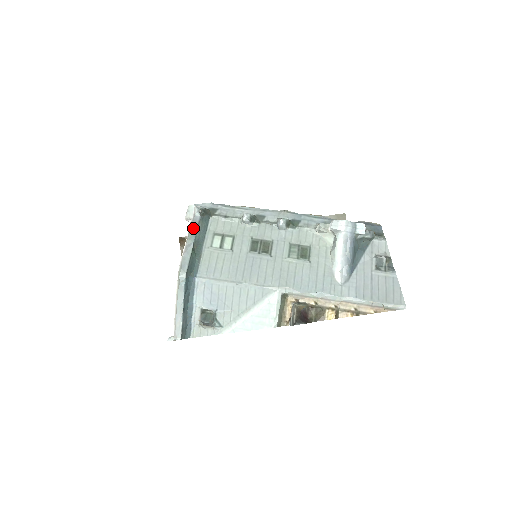
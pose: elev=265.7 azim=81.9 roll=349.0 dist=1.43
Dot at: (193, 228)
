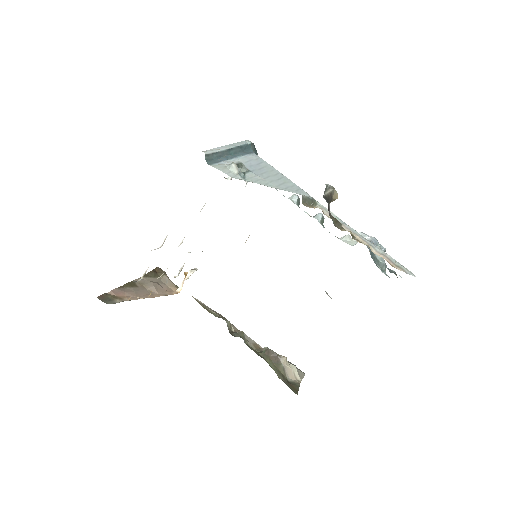
Dot at: occluded
